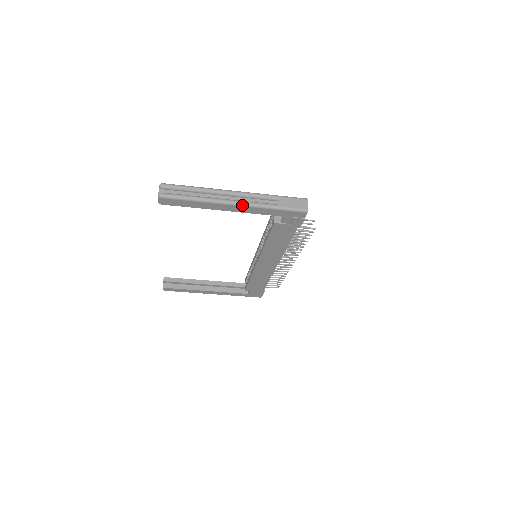
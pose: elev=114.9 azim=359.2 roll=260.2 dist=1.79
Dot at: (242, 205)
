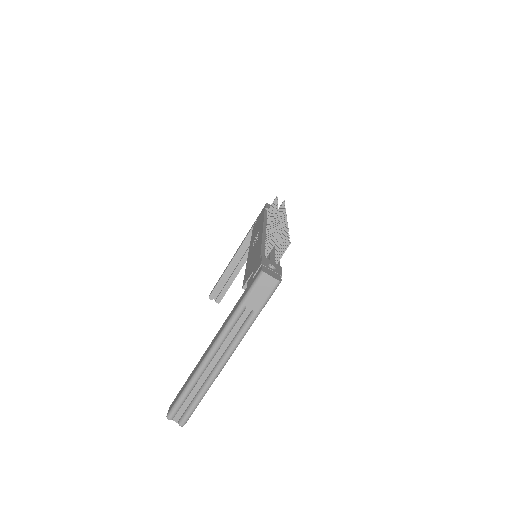
Dot at: (233, 352)
